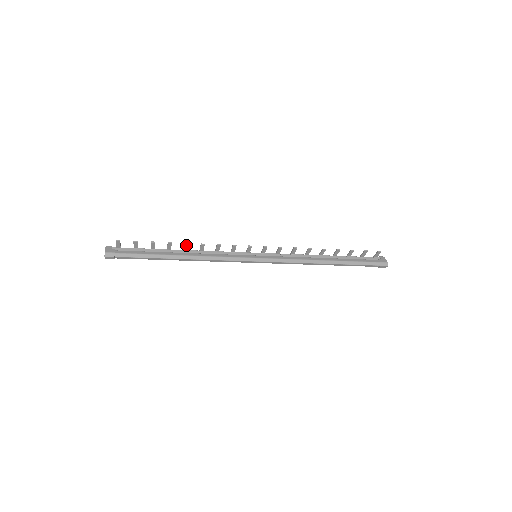
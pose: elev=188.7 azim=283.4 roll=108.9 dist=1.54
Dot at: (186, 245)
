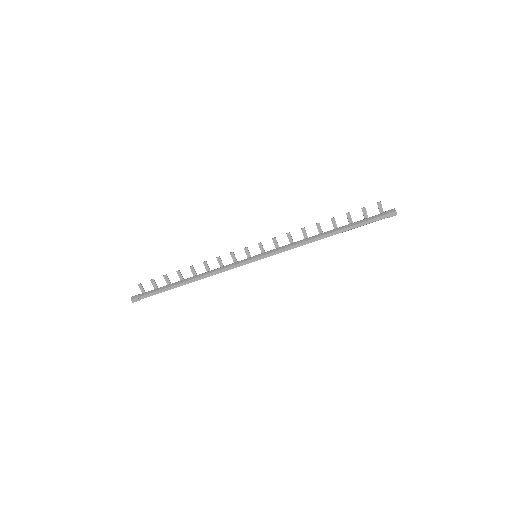
Dot at: (192, 268)
